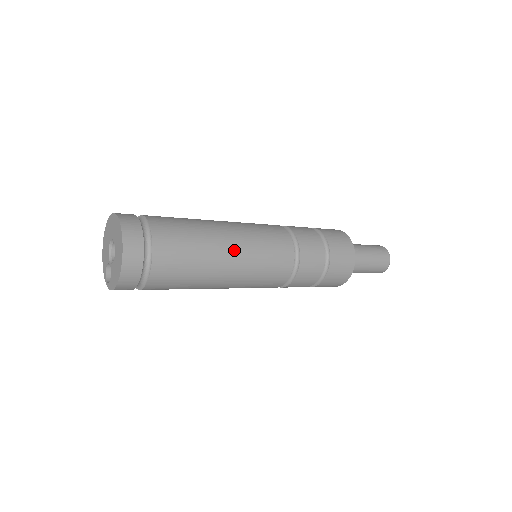
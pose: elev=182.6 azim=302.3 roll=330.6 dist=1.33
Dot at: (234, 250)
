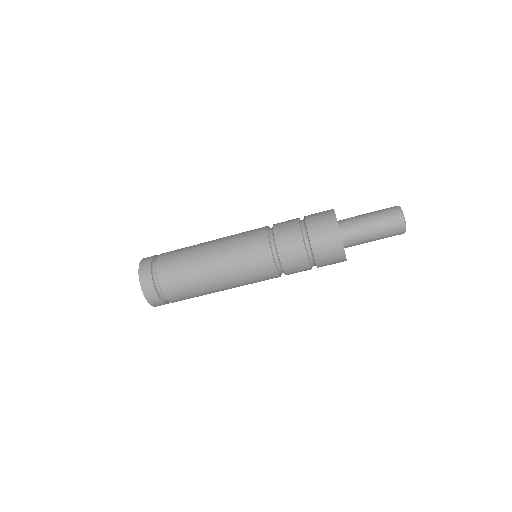
Dot at: (215, 241)
